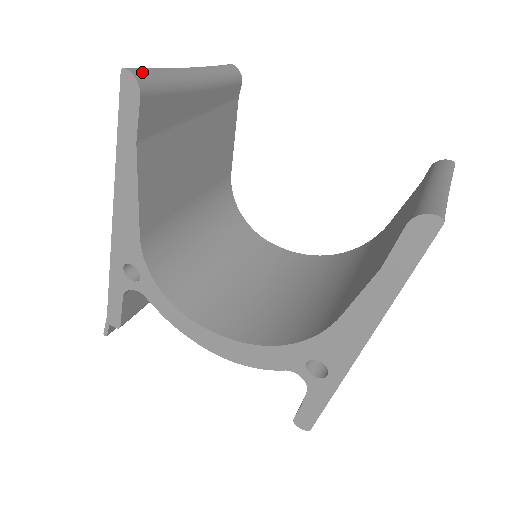
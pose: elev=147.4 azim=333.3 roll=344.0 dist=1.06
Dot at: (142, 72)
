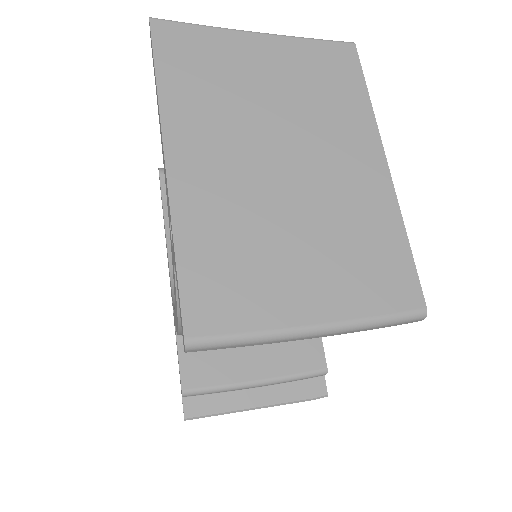
Dot at: occluded
